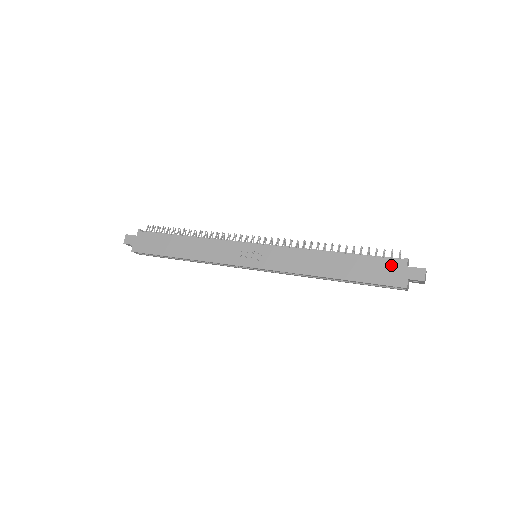
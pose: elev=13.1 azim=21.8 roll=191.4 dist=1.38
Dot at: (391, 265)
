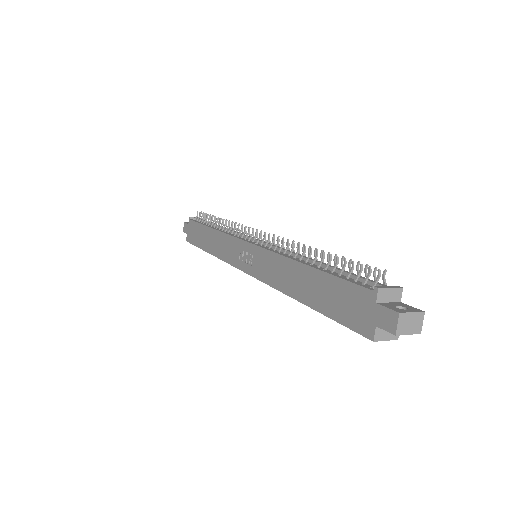
Dot at: (358, 296)
